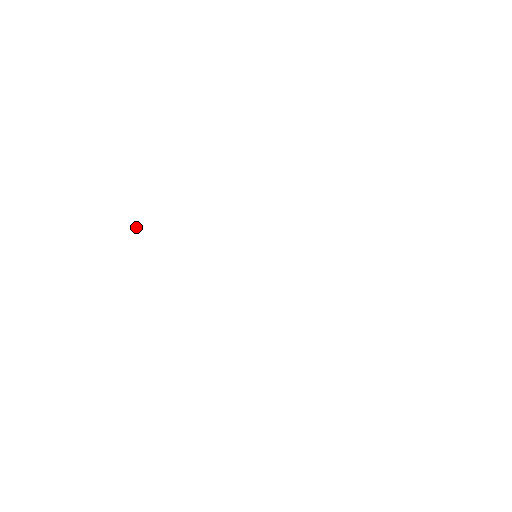
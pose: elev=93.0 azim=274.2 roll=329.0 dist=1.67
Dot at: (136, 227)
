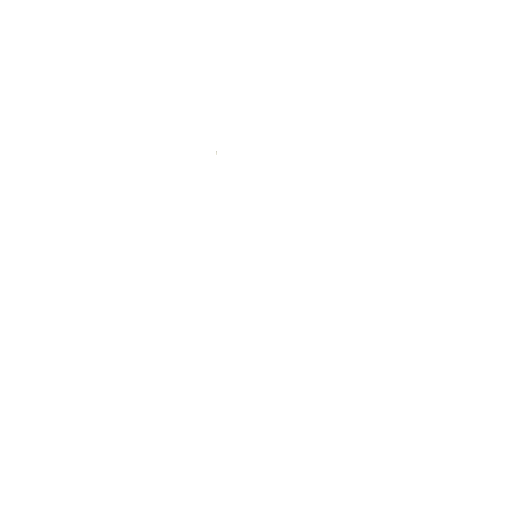
Dot at: occluded
